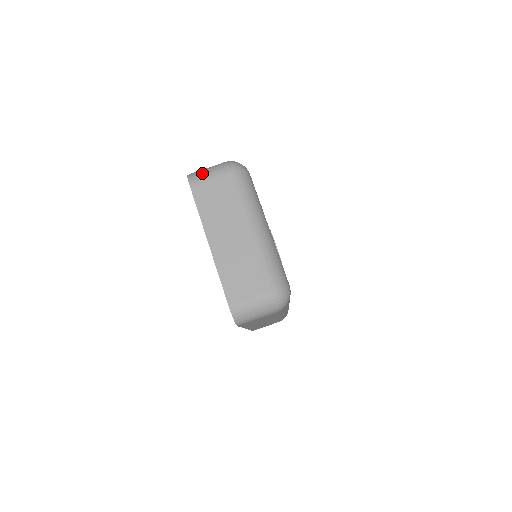
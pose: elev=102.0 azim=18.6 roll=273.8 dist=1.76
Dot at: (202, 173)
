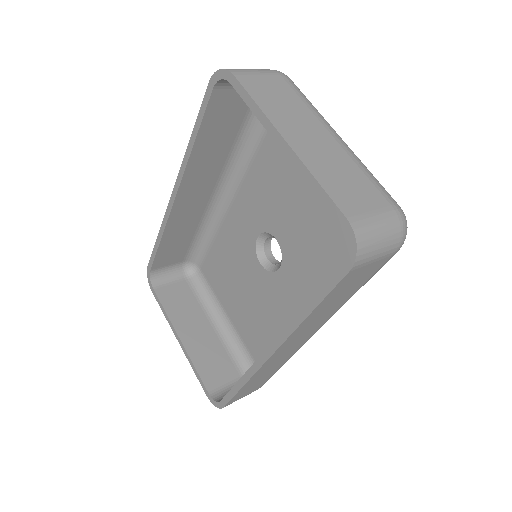
Dot at: occluded
